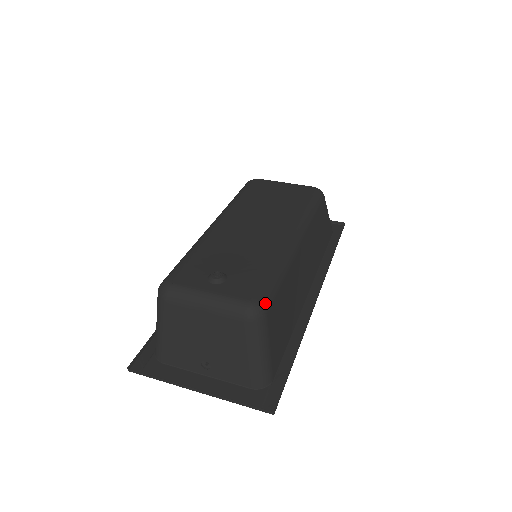
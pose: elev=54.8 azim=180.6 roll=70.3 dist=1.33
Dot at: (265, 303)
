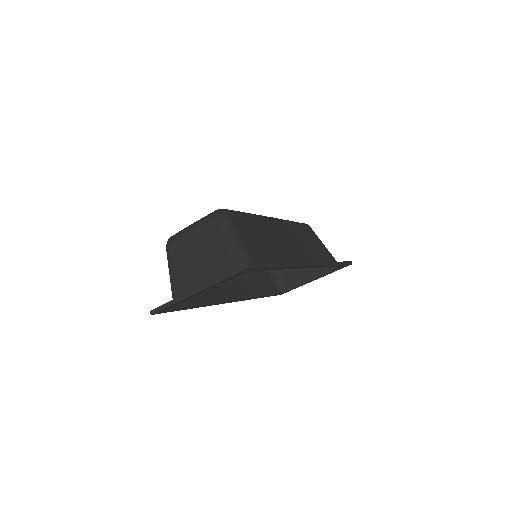
Dot at: (230, 211)
